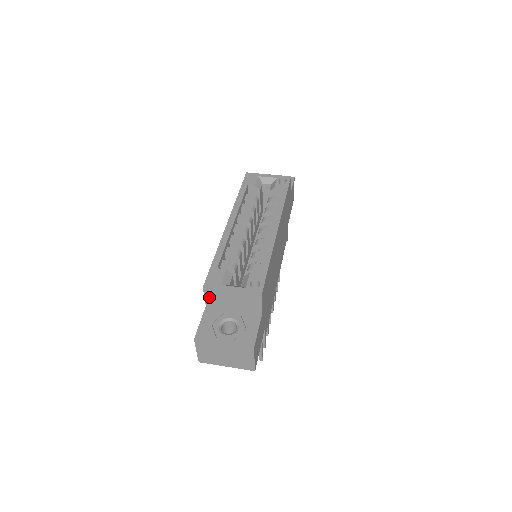
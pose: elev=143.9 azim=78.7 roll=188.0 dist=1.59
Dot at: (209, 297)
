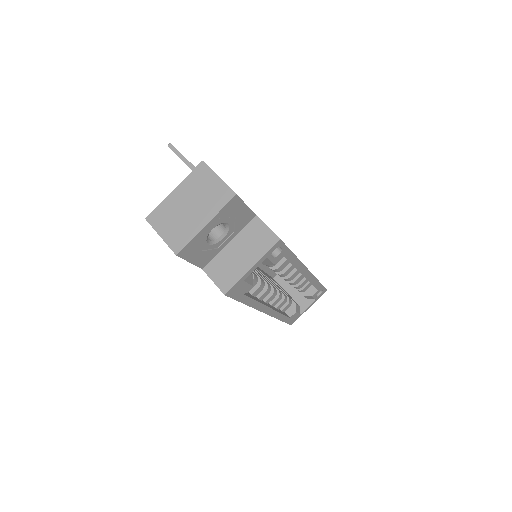
Dot at: occluded
